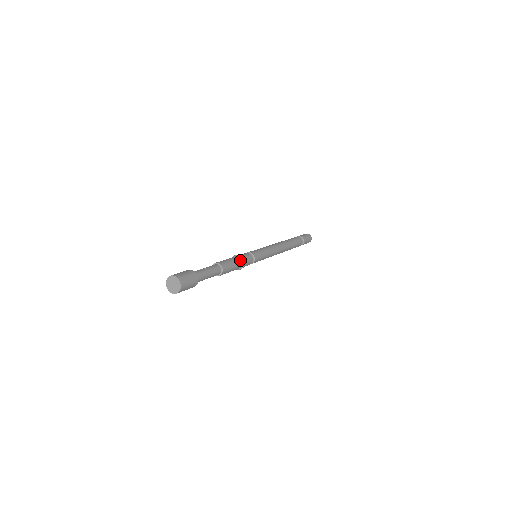
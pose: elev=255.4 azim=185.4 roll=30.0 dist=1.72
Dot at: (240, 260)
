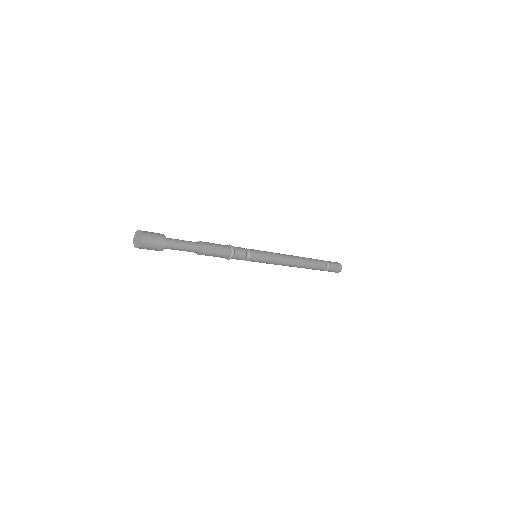
Dot at: (229, 253)
